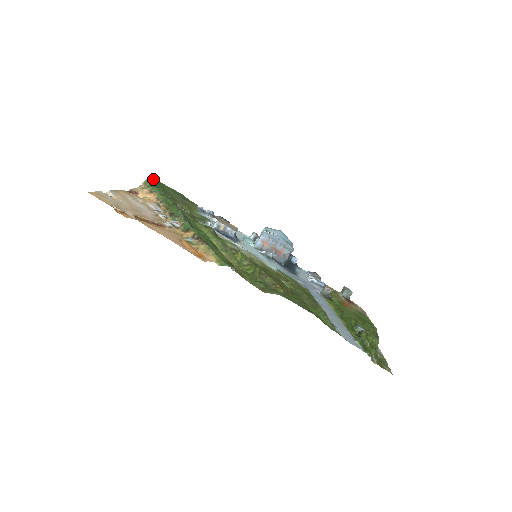
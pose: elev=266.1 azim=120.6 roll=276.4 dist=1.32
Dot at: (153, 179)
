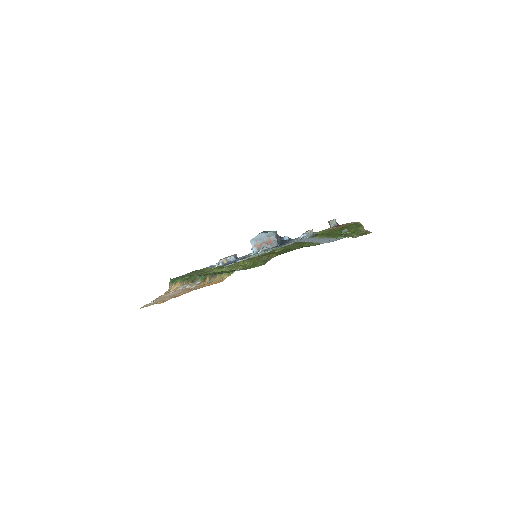
Dot at: occluded
